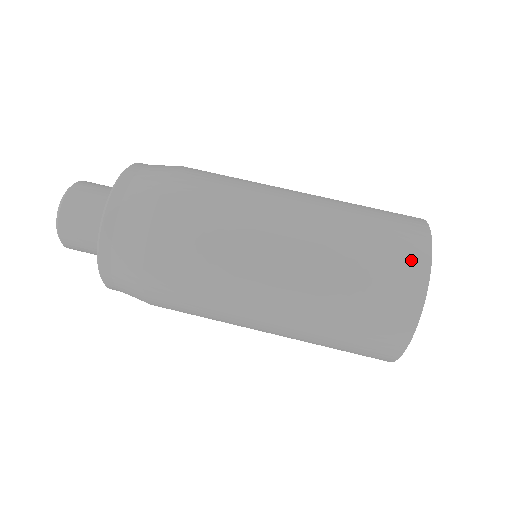
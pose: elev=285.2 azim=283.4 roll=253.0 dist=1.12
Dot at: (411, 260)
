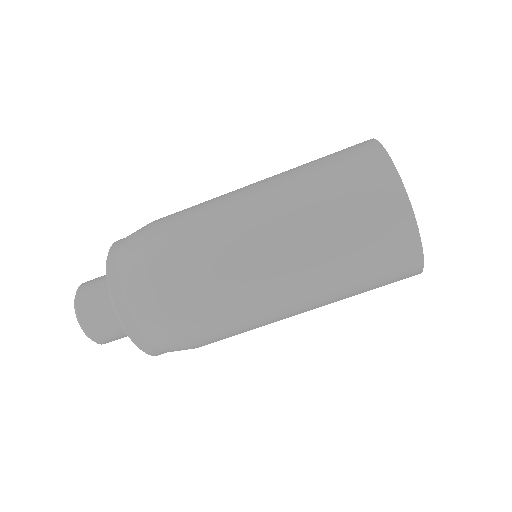
Dot at: (383, 190)
